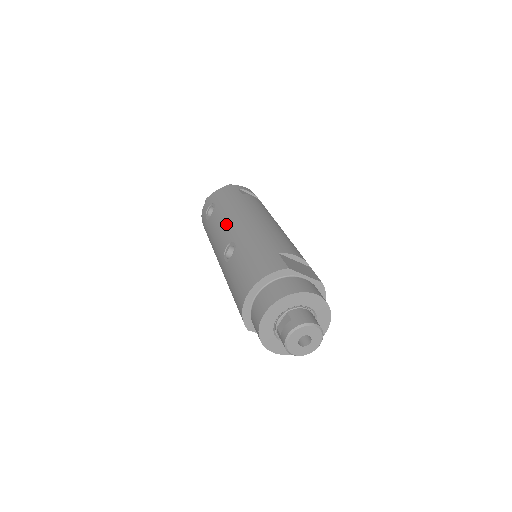
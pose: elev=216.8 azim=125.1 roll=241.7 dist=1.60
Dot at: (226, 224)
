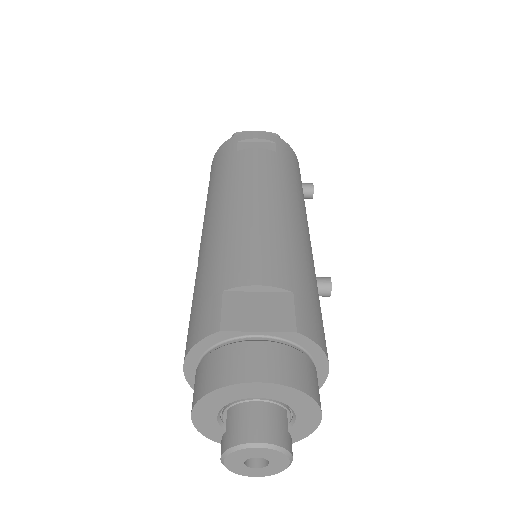
Dot at: occluded
